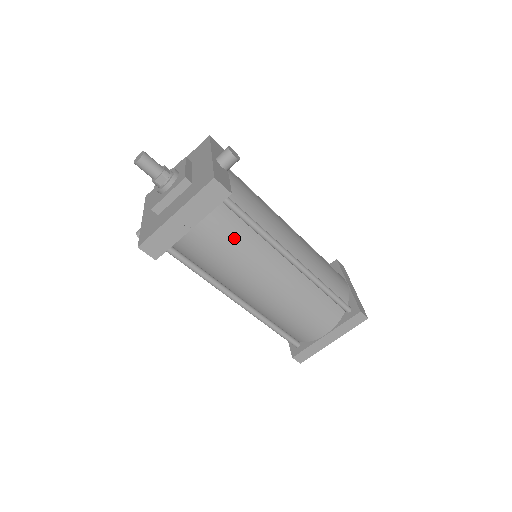
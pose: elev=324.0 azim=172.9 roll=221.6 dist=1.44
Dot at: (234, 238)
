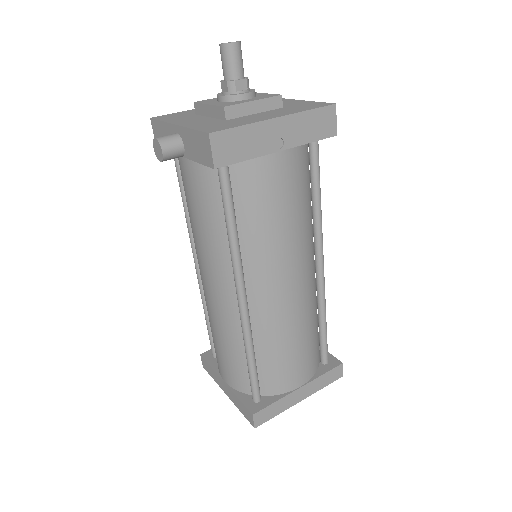
Dot at: (301, 196)
